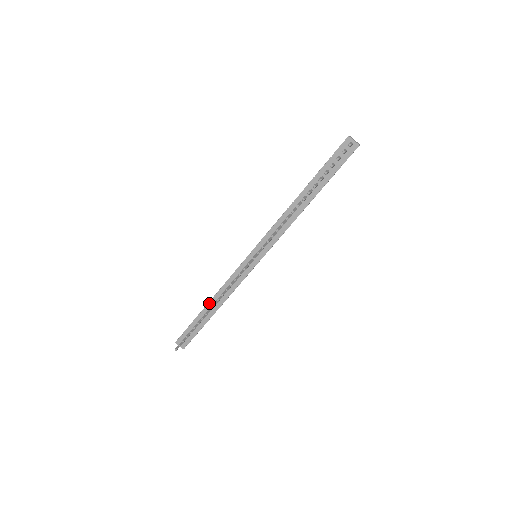
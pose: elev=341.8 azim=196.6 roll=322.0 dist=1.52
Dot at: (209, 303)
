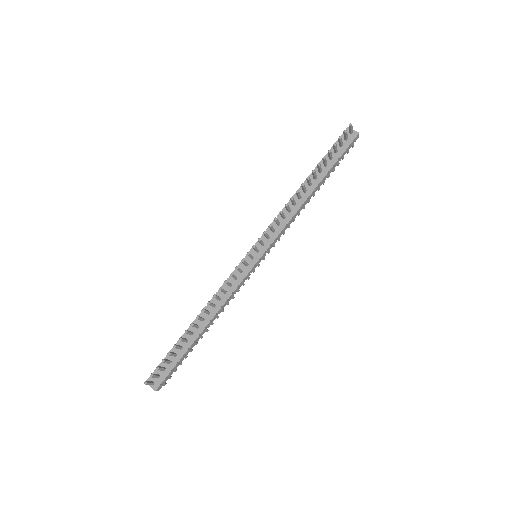
Dot at: (196, 319)
